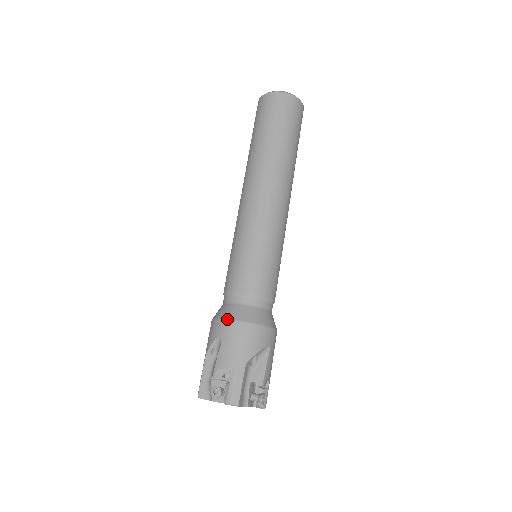
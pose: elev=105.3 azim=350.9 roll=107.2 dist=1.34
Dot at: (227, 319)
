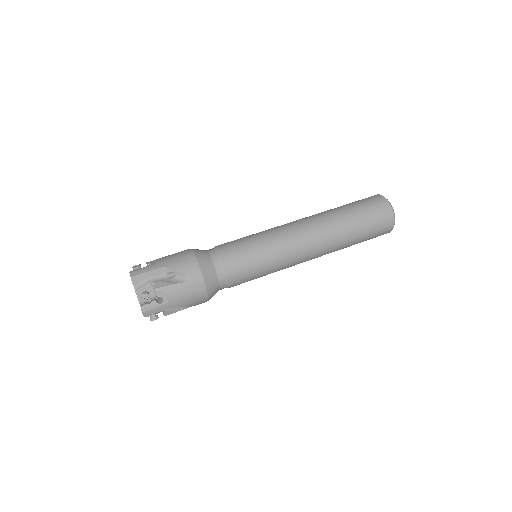
Dot at: occluded
